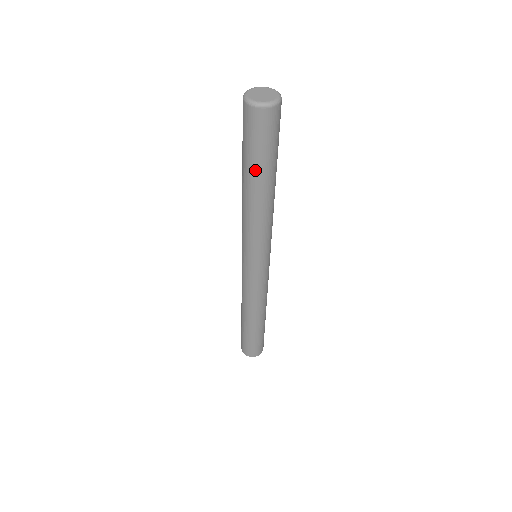
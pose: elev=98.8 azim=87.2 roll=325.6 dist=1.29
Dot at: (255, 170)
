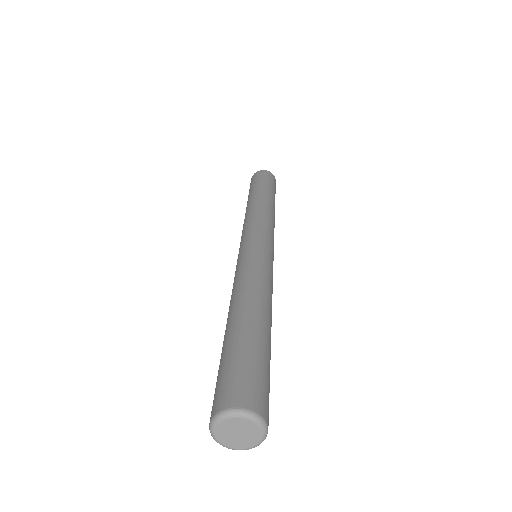
Dot at: occluded
